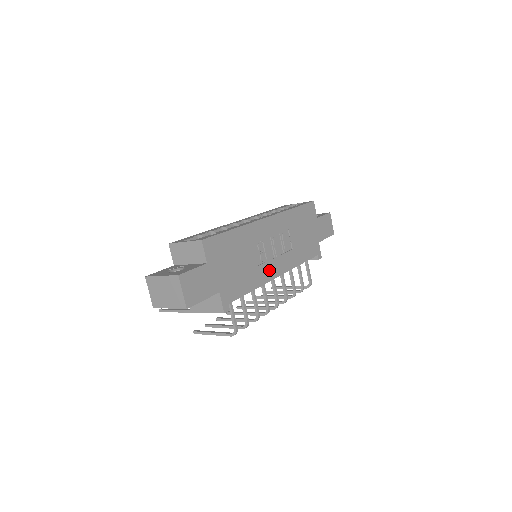
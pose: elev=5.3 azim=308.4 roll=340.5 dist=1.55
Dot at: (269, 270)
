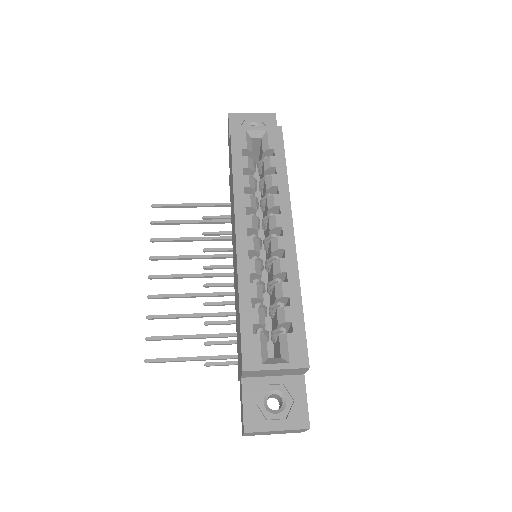
Dot at: occluded
